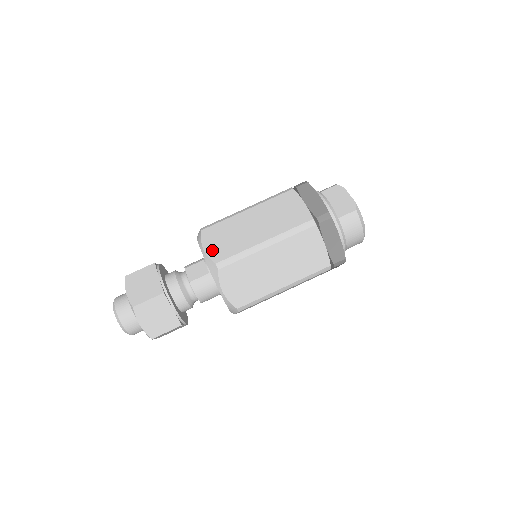
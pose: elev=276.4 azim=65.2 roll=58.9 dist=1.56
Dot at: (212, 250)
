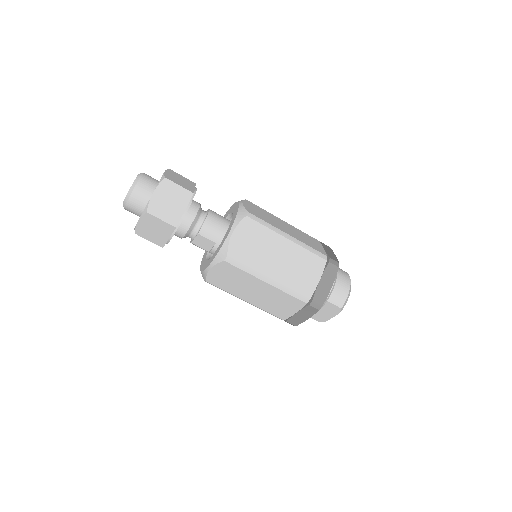
Dot at: (214, 275)
